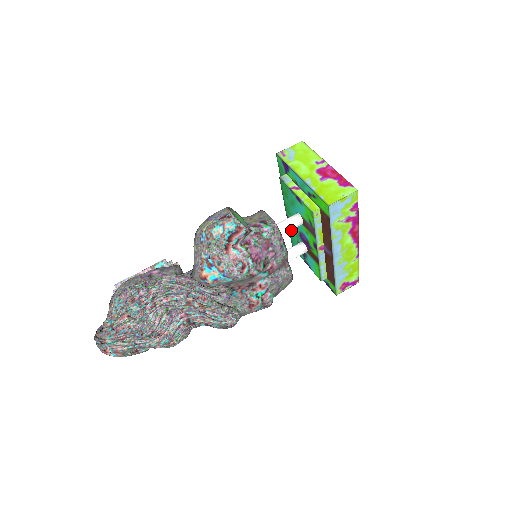
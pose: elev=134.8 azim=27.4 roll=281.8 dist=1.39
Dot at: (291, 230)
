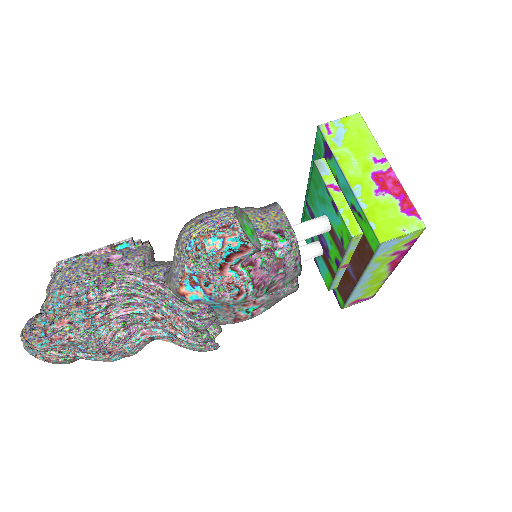
Dot at: (307, 218)
